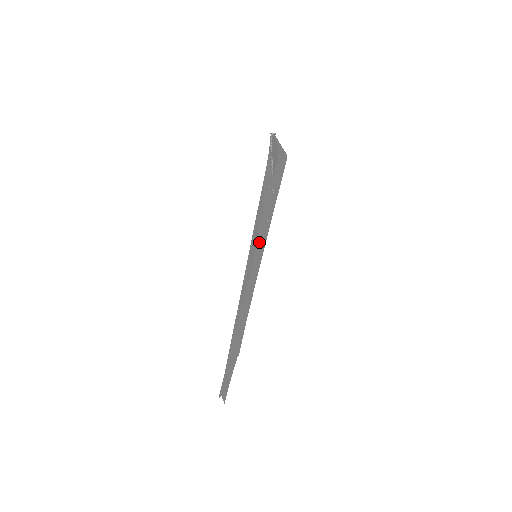
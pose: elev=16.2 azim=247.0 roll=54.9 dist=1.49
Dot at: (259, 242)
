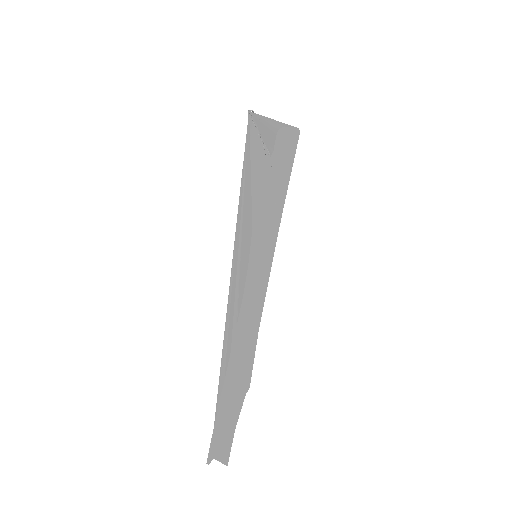
Dot at: (260, 237)
